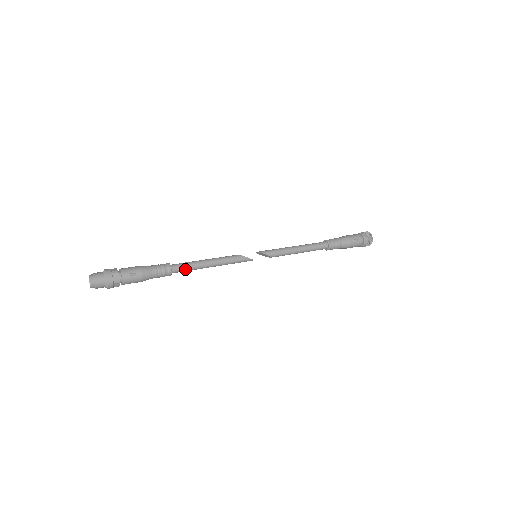
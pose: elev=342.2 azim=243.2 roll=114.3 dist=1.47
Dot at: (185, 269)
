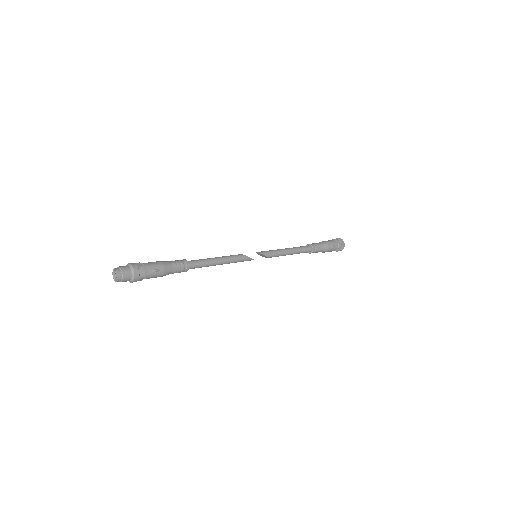
Dot at: (199, 266)
